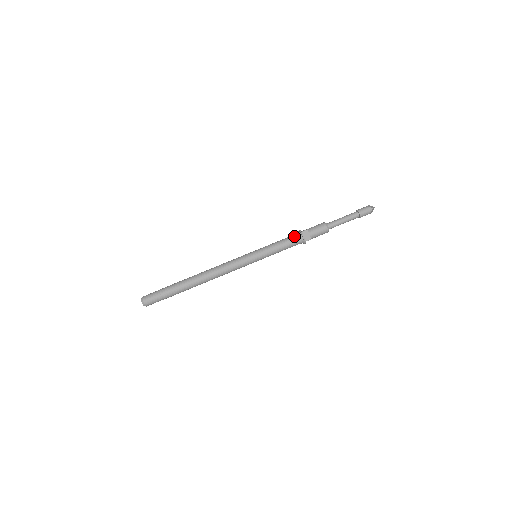
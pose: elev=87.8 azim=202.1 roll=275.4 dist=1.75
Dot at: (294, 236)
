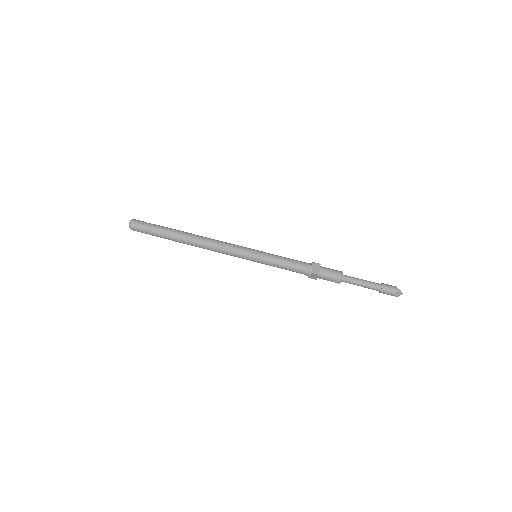
Dot at: (304, 262)
